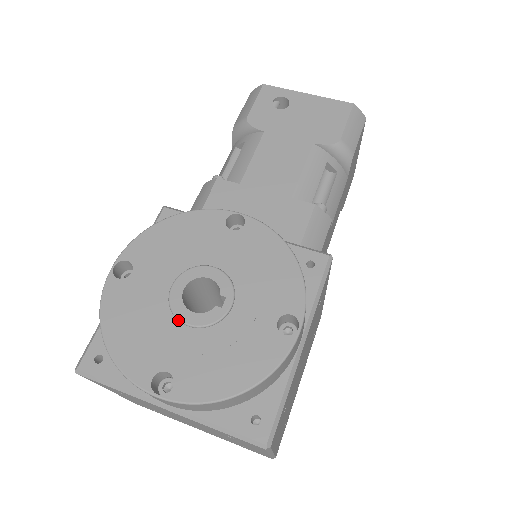
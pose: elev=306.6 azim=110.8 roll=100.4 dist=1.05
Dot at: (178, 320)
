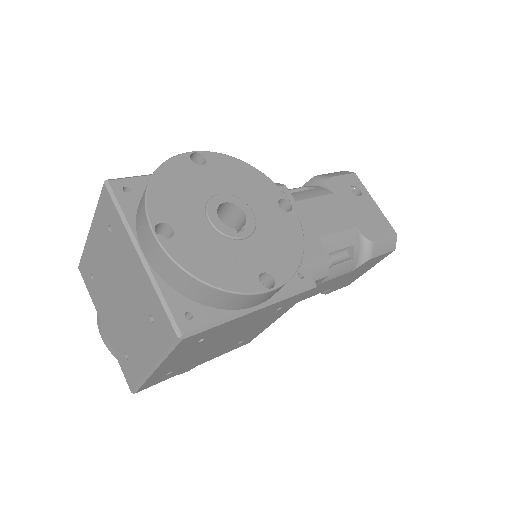
Dot at: (206, 212)
